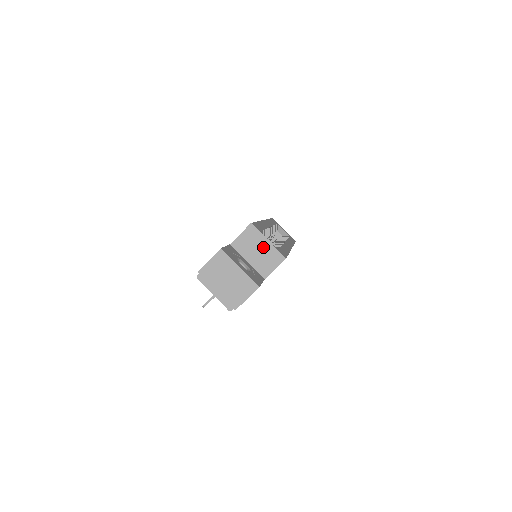
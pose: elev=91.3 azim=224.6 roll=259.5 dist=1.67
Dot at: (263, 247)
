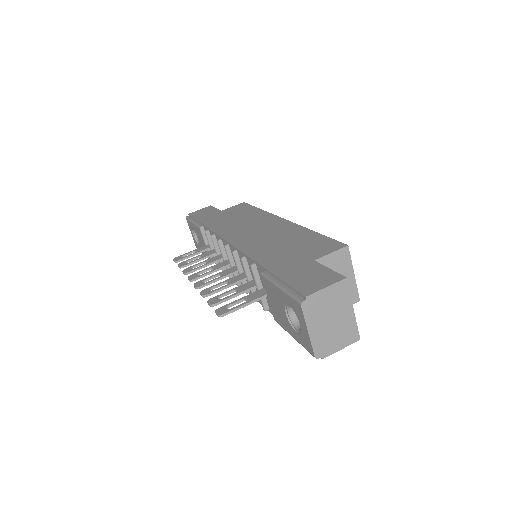
Dot at: occluded
